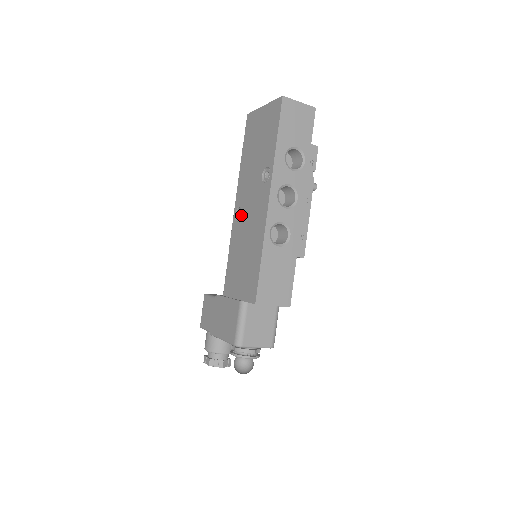
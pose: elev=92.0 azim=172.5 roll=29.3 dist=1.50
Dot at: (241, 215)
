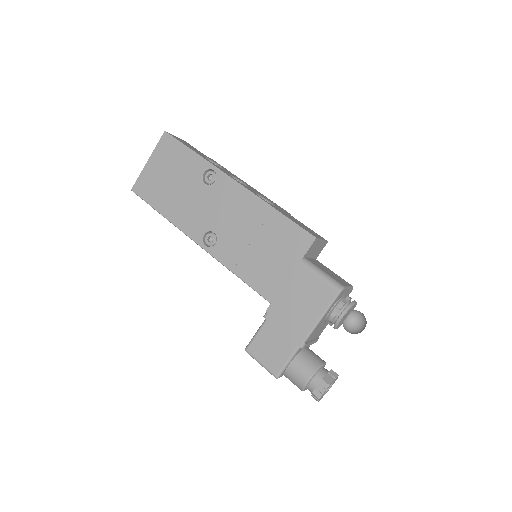
Dot at: (214, 233)
